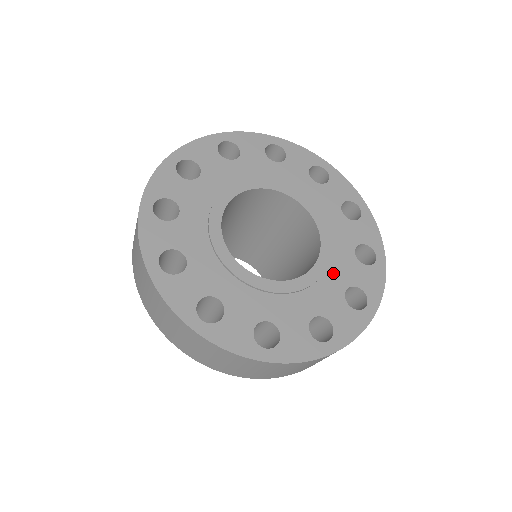
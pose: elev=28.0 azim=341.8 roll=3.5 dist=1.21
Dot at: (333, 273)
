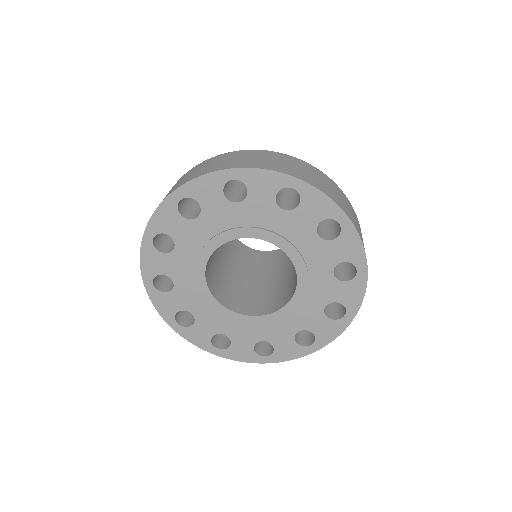
Dot at: (312, 296)
